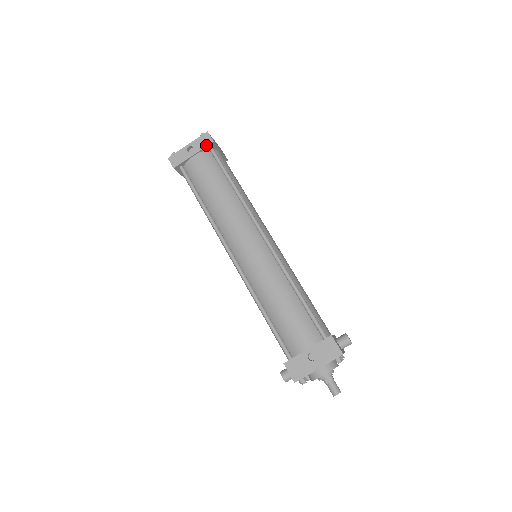
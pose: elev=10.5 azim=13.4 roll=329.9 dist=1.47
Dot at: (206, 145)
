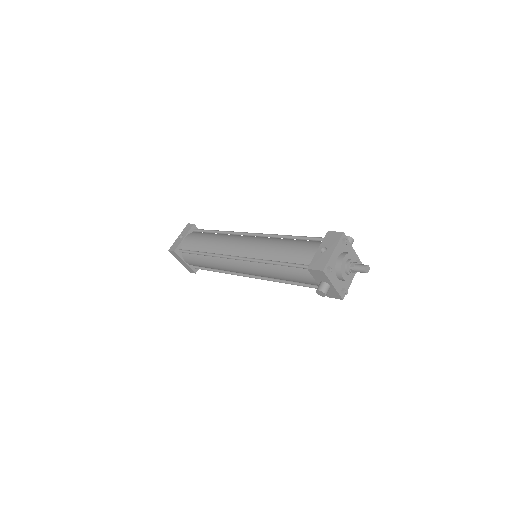
Dot at: (190, 228)
